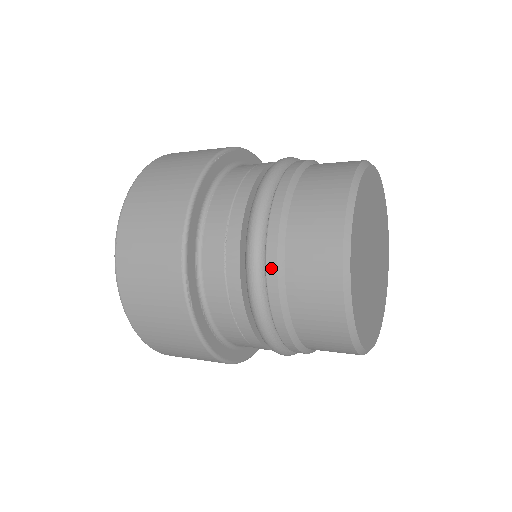
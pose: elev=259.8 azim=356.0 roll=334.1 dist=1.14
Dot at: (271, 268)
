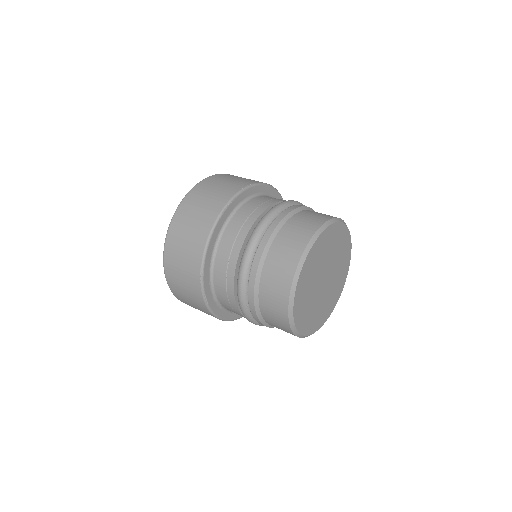
Dot at: (251, 297)
